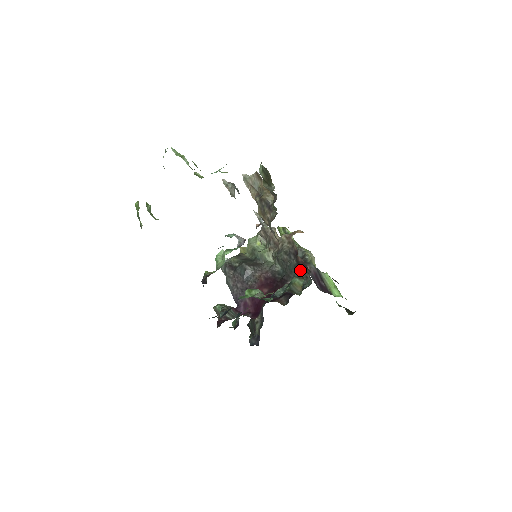
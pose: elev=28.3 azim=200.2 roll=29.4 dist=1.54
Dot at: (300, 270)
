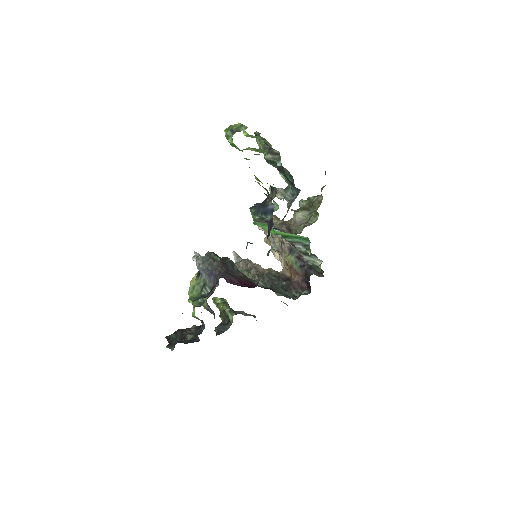
Dot at: (289, 289)
